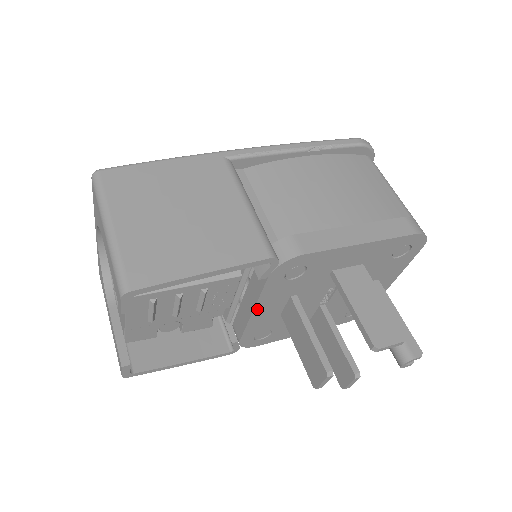
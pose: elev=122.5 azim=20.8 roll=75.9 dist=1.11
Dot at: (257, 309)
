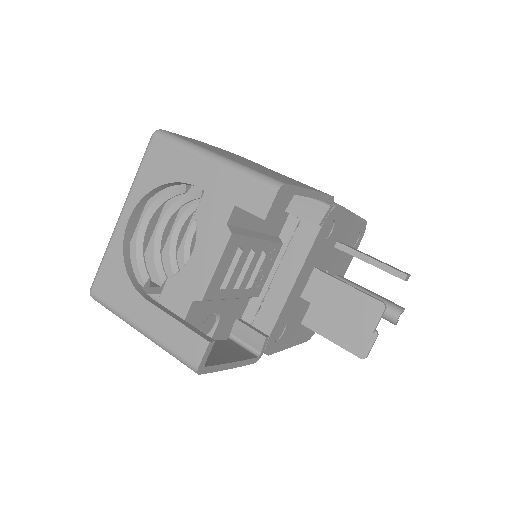
Dot at: (298, 277)
